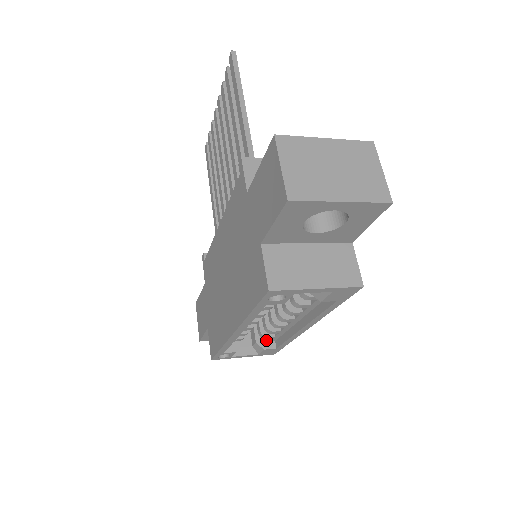
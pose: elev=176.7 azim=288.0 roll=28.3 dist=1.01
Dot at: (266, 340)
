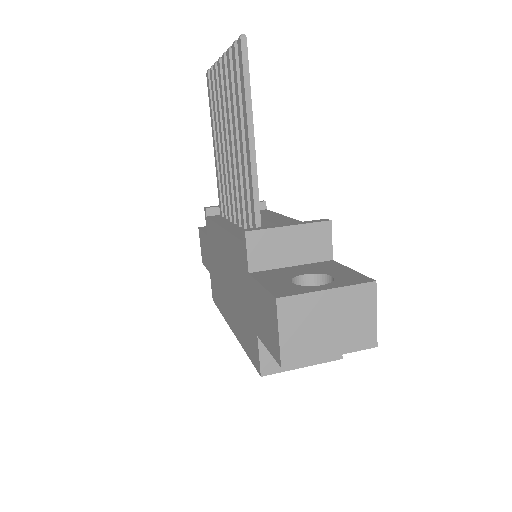
Dot at: occluded
